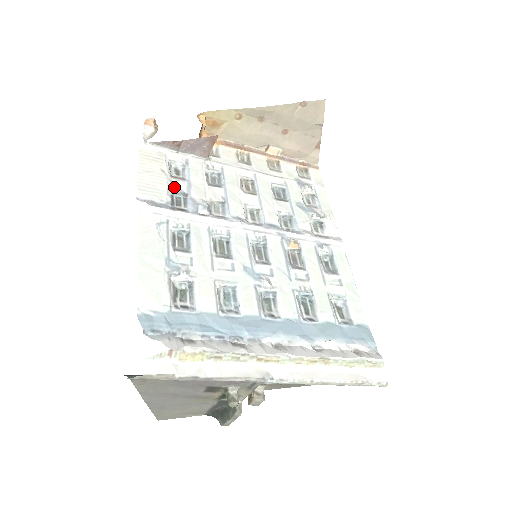
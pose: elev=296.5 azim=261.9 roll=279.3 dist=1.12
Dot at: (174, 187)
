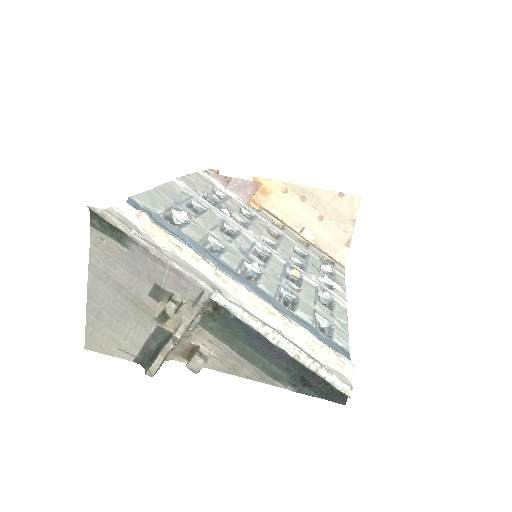
Dot at: (210, 195)
